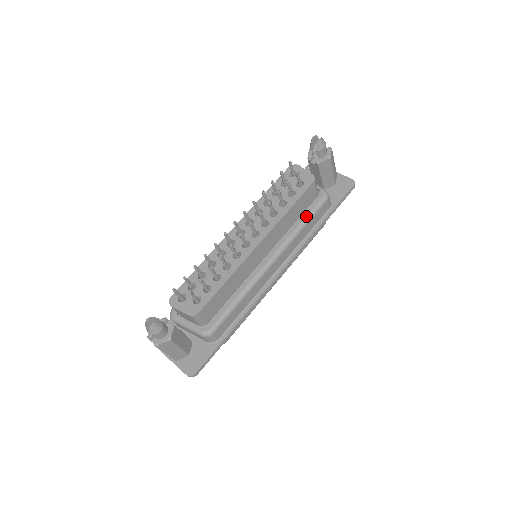
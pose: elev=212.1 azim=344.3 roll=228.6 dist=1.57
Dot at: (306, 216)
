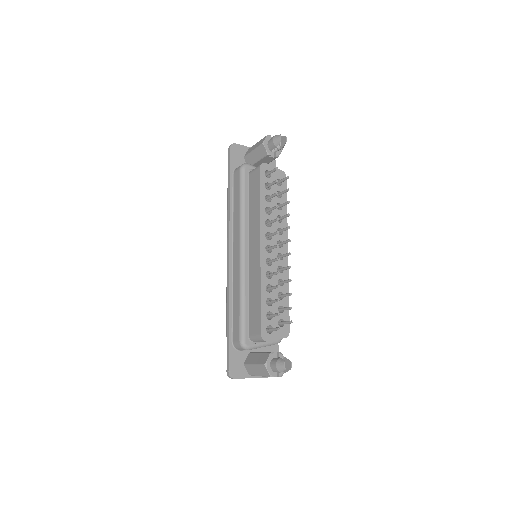
Dot at: occluded
